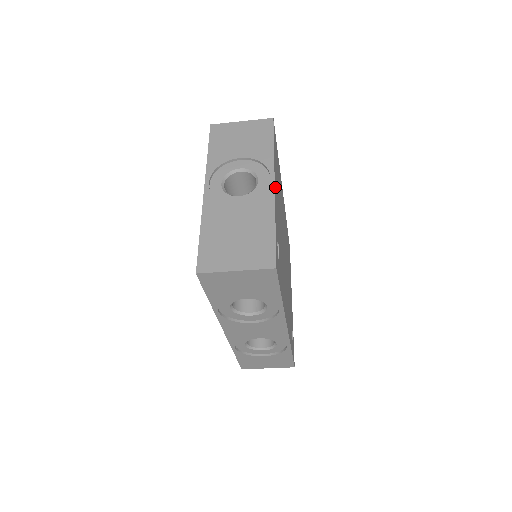
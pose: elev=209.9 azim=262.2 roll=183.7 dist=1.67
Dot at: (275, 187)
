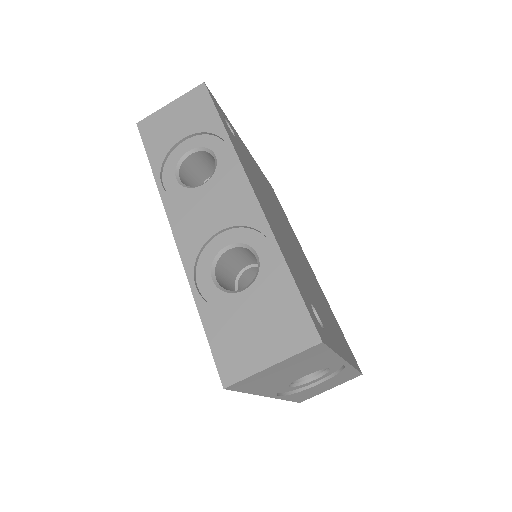
Dot at: (248, 152)
